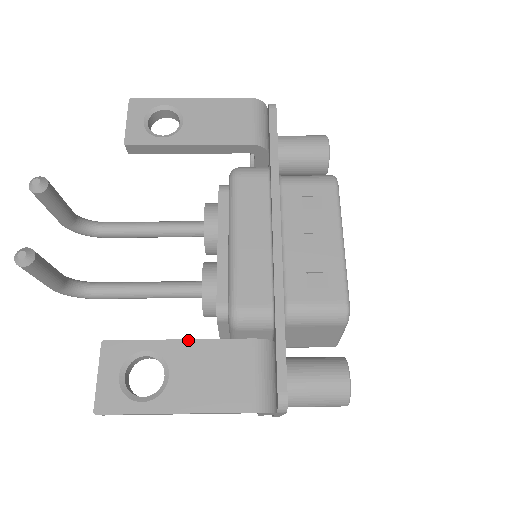
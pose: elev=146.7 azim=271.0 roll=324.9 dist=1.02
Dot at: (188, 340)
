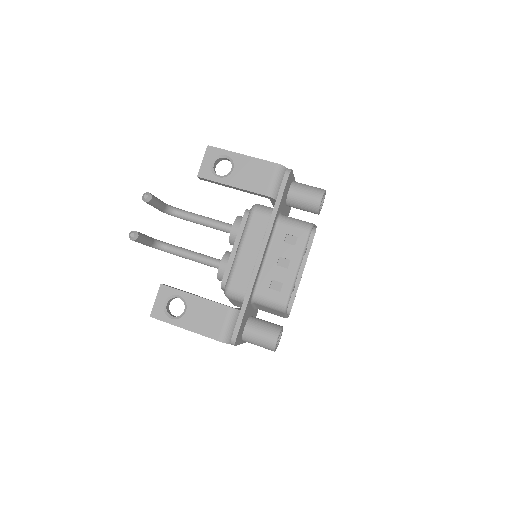
Dot at: (199, 297)
